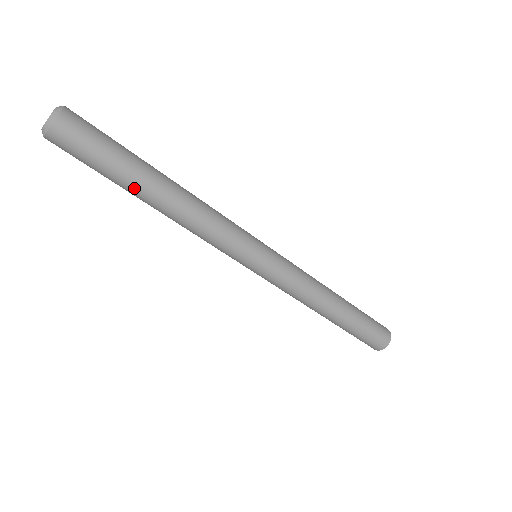
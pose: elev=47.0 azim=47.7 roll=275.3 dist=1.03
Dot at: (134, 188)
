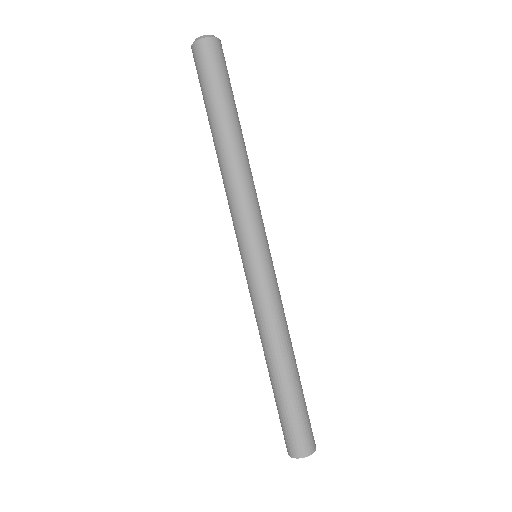
Dot at: (211, 123)
